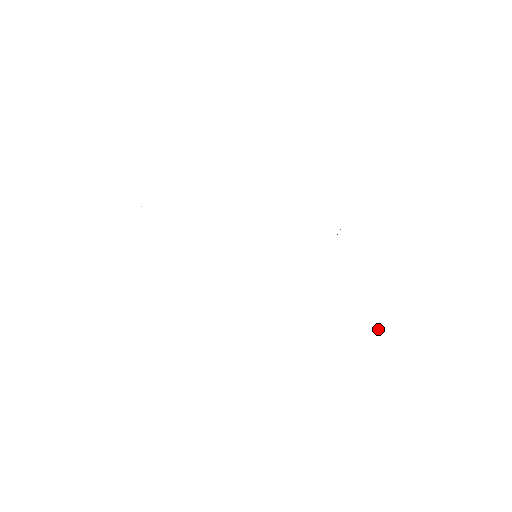
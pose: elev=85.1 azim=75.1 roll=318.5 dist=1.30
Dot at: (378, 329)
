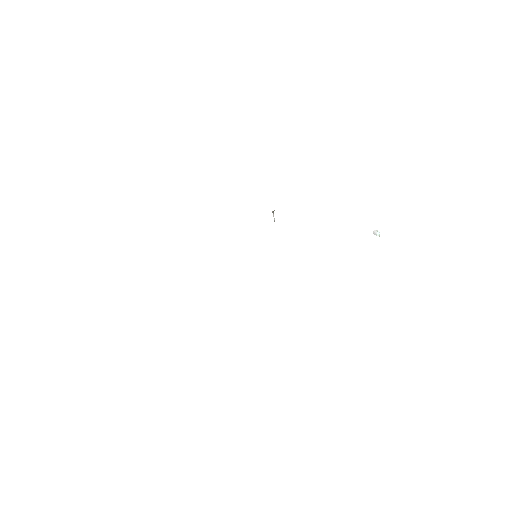
Dot at: (375, 233)
